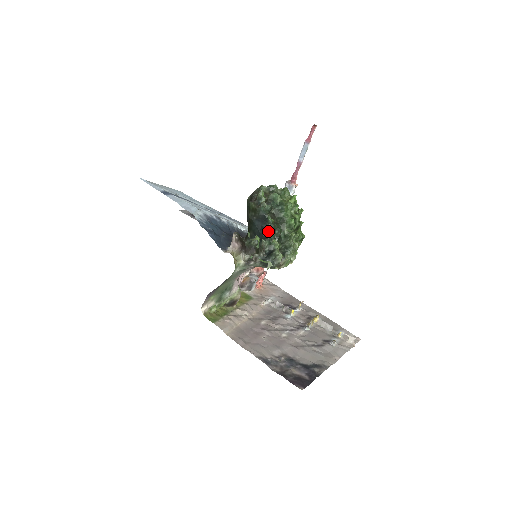
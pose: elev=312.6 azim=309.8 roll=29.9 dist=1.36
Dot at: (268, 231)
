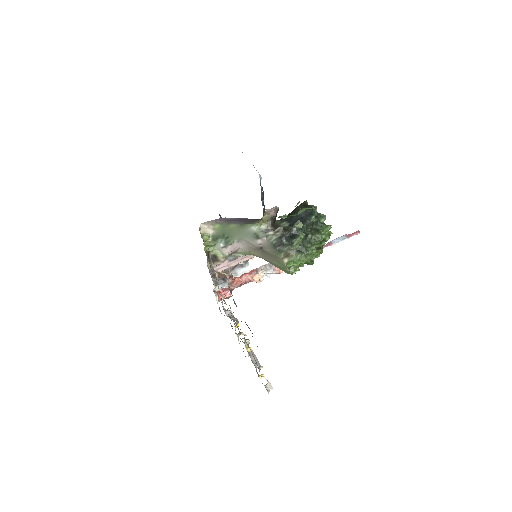
Dot at: (305, 222)
